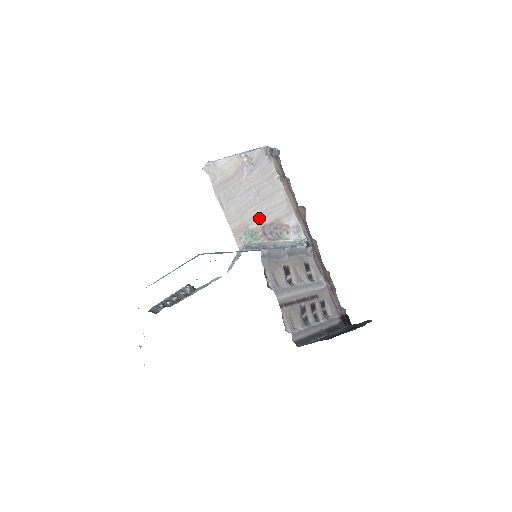
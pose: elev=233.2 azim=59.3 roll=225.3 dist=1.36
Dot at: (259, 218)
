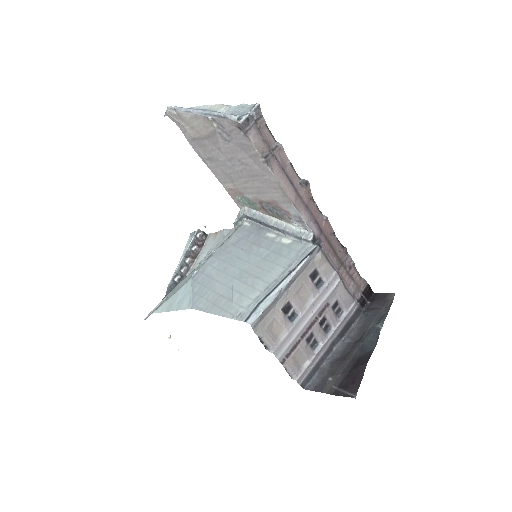
Dot at: (253, 192)
